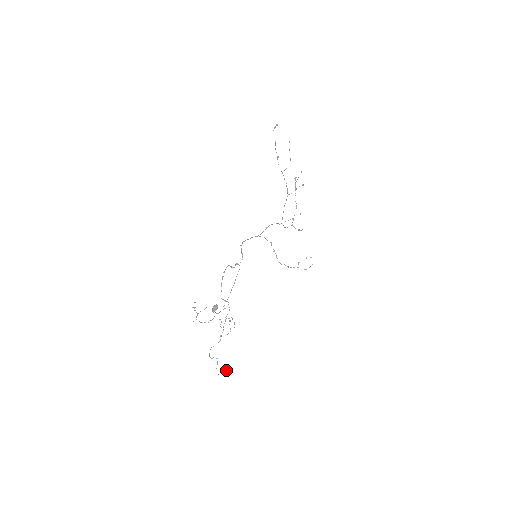
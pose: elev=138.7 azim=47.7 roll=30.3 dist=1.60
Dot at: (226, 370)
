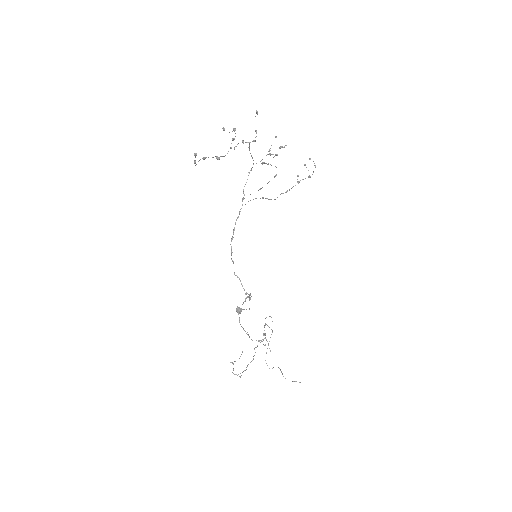
Dot at: (295, 381)
